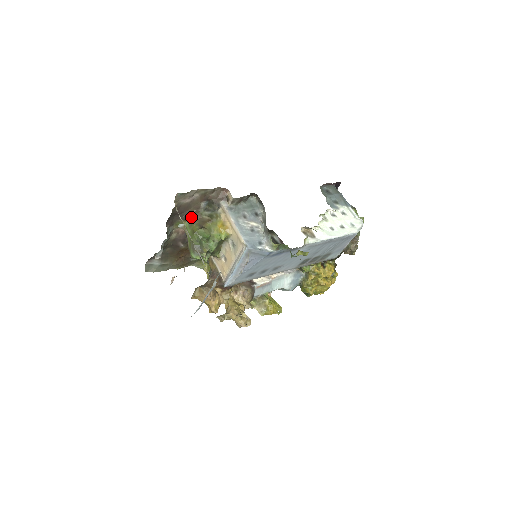
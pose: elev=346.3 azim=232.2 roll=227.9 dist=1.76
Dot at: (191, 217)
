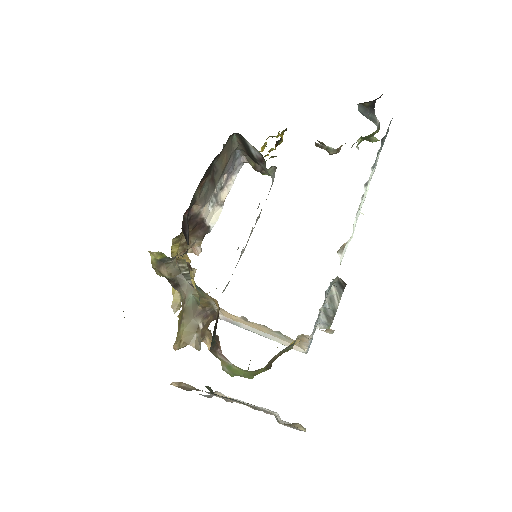
Dot at: occluded
